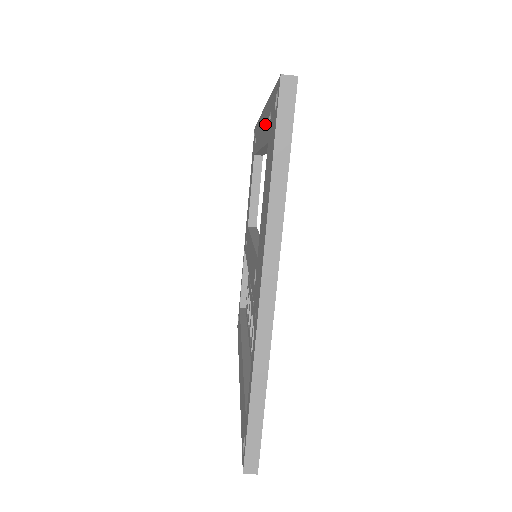
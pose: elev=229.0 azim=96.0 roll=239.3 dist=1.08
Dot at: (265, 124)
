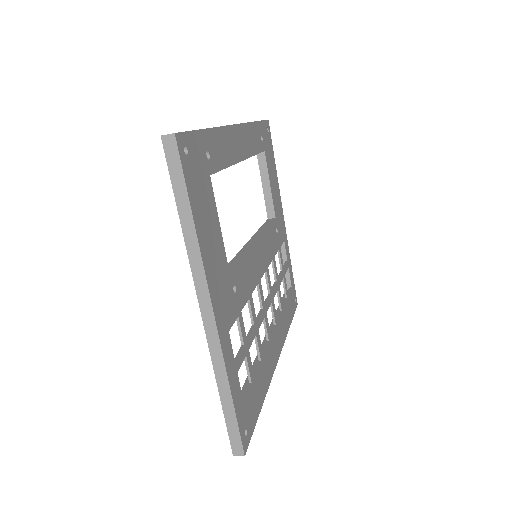
Dot at: occluded
